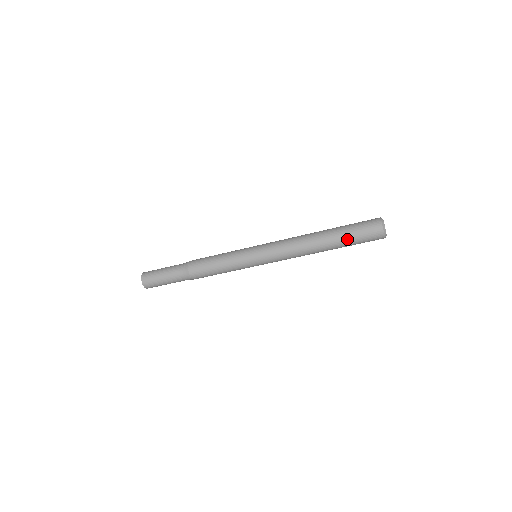
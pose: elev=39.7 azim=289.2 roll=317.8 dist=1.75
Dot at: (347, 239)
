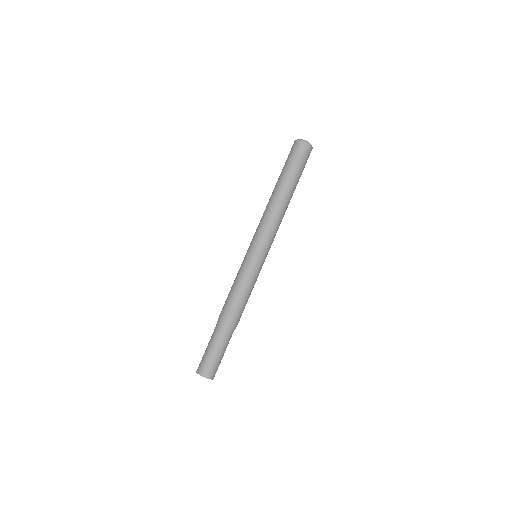
Dot at: (296, 173)
